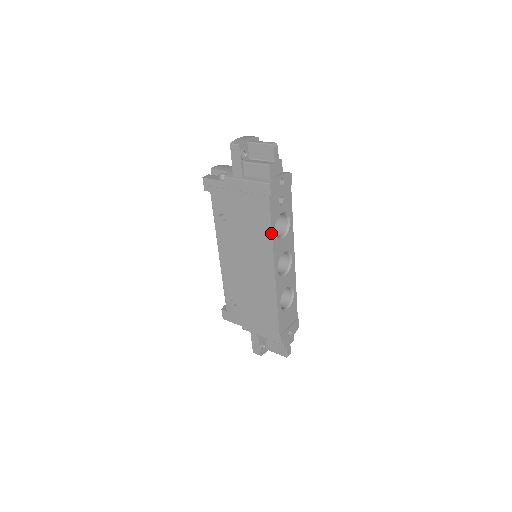
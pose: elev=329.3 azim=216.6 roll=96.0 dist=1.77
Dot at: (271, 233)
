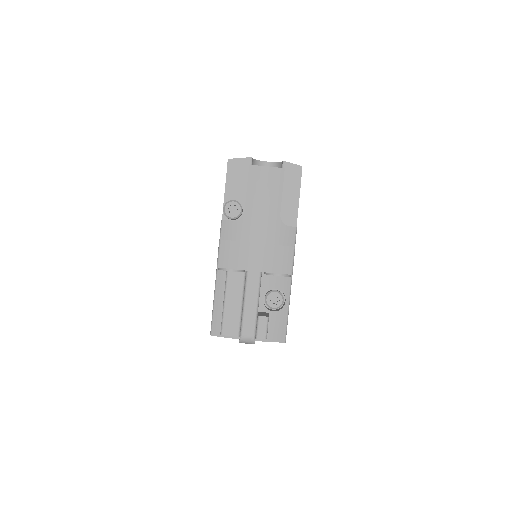
Dot at: occluded
